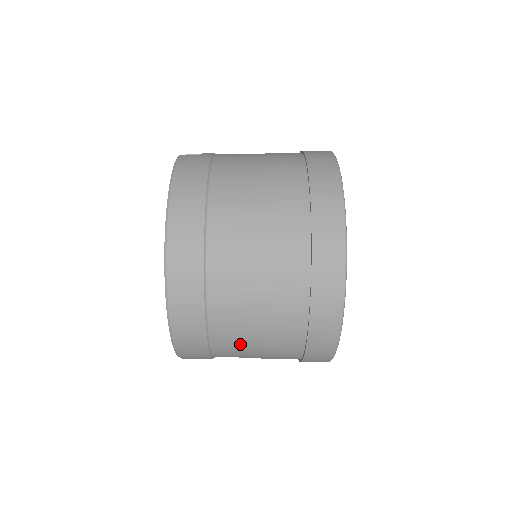
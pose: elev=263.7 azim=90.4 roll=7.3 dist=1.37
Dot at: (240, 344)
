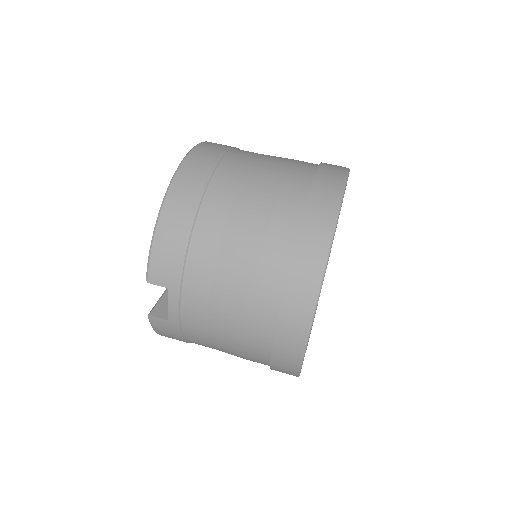
Dot at: (232, 211)
